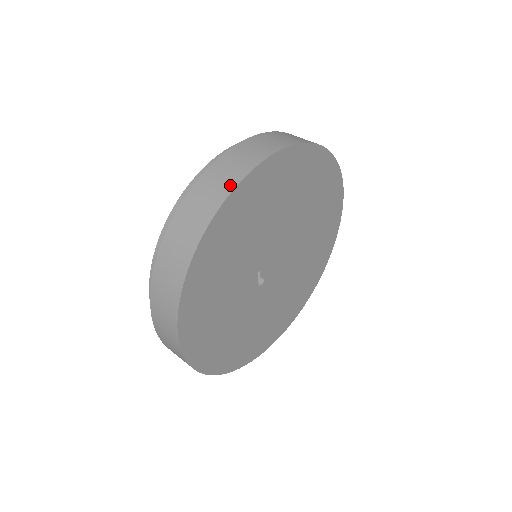
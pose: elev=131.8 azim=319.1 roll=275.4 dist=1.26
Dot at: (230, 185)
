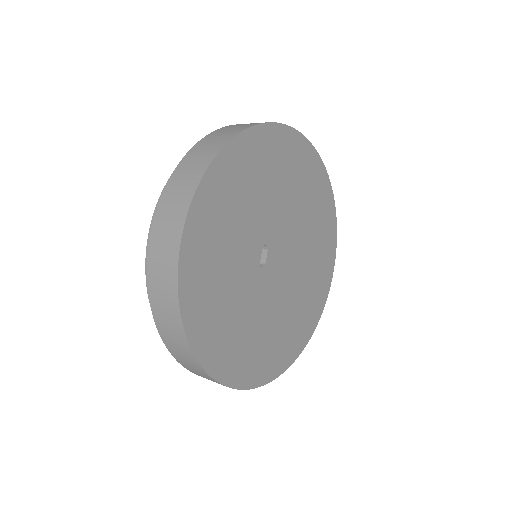
Dot at: occluded
